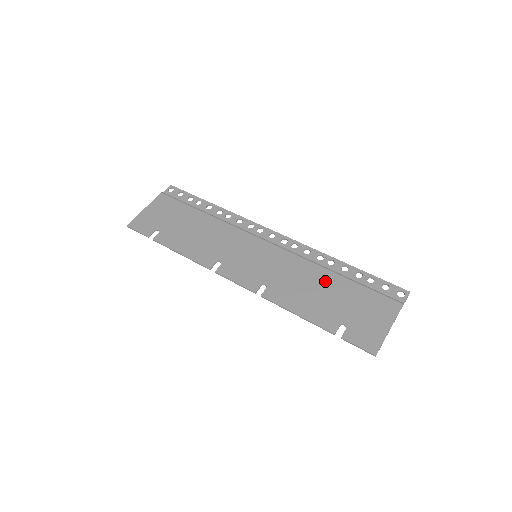
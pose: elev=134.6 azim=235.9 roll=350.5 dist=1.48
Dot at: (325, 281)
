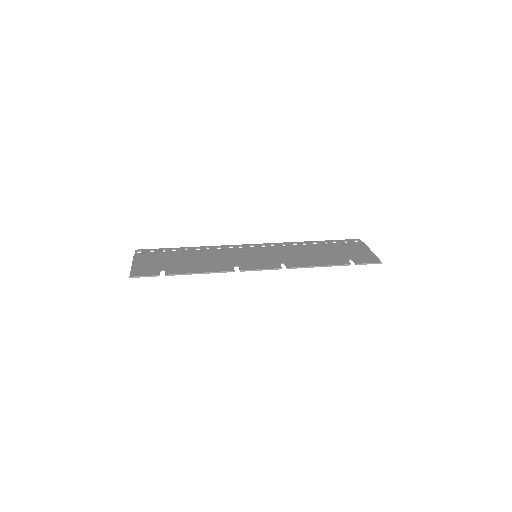
Dot at: (314, 249)
